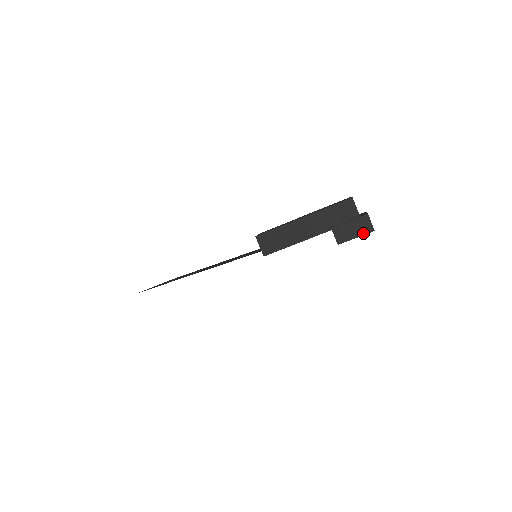
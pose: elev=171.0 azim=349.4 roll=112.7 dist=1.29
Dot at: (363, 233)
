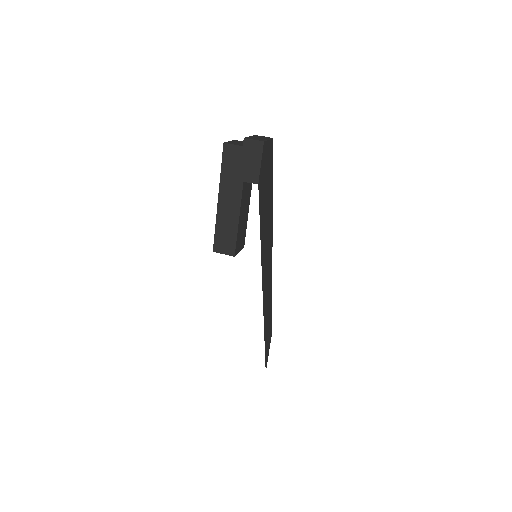
Dot at: (260, 154)
